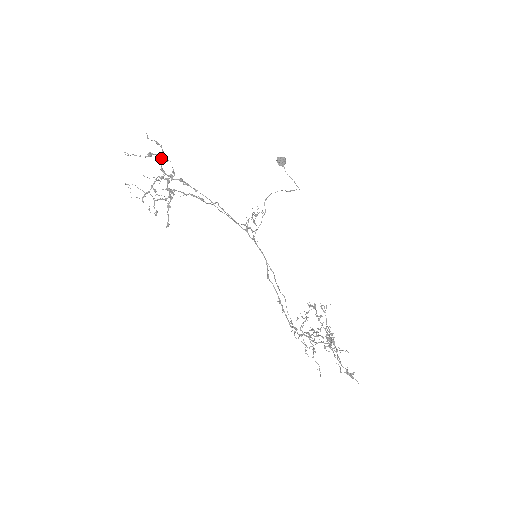
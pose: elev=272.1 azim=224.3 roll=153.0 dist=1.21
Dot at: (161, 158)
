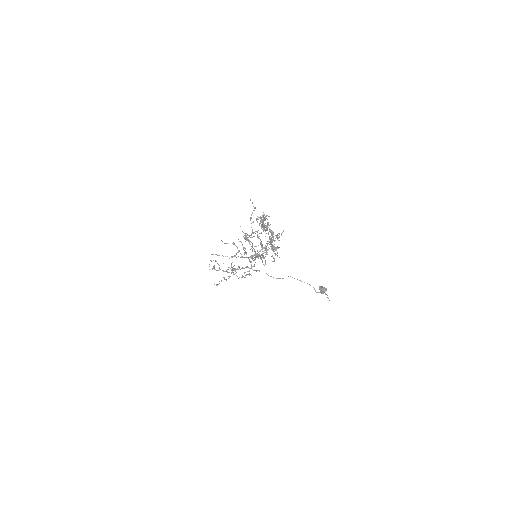
Dot at: occluded
